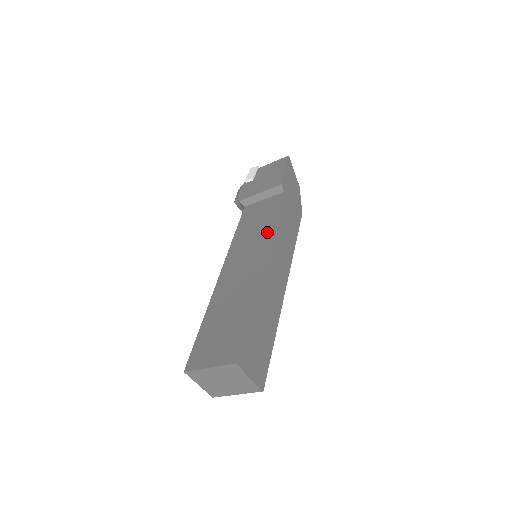
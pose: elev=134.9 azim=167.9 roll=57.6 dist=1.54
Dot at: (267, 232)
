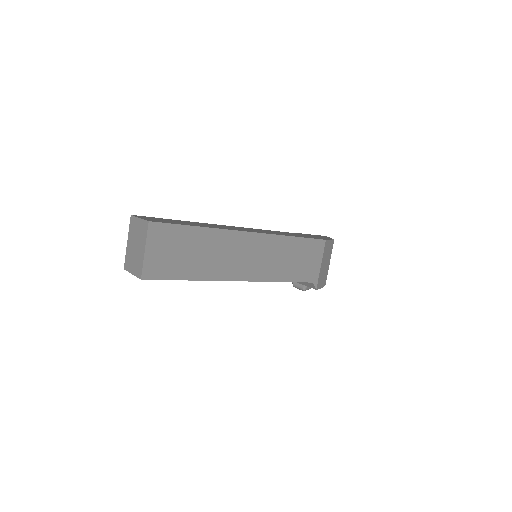
Dot at: occluded
